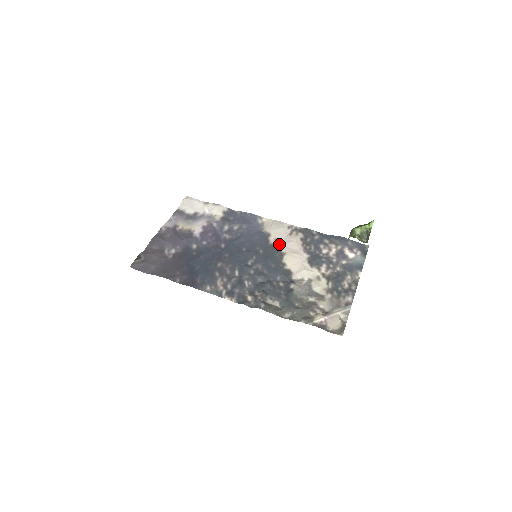
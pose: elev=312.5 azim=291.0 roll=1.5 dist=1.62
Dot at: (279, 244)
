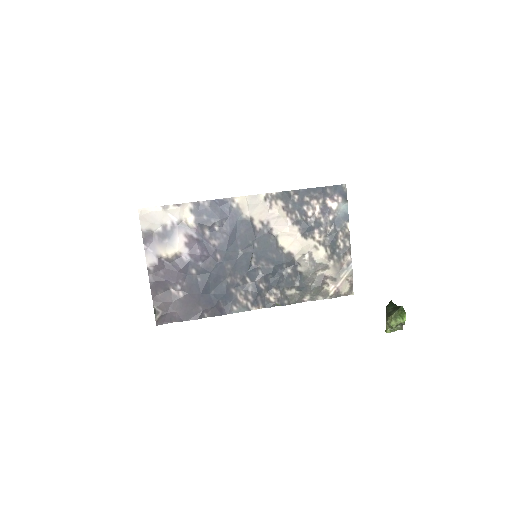
Dot at: (266, 226)
